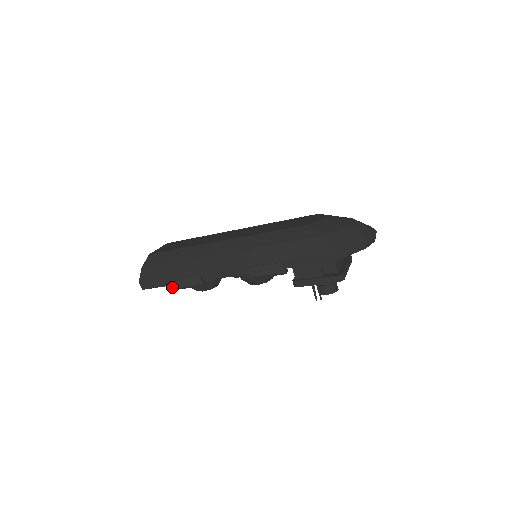
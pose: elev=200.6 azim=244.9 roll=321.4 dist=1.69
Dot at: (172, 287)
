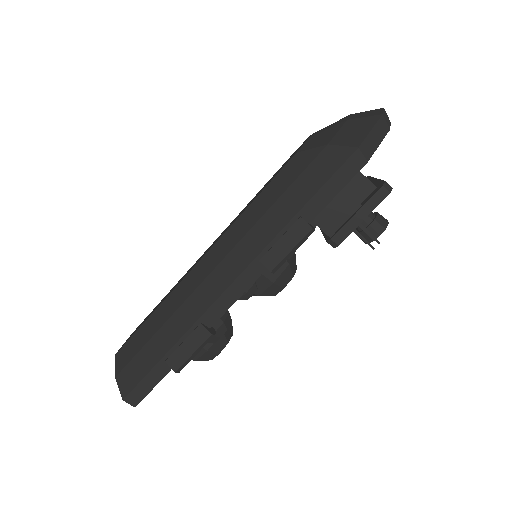
Dot at: (173, 370)
